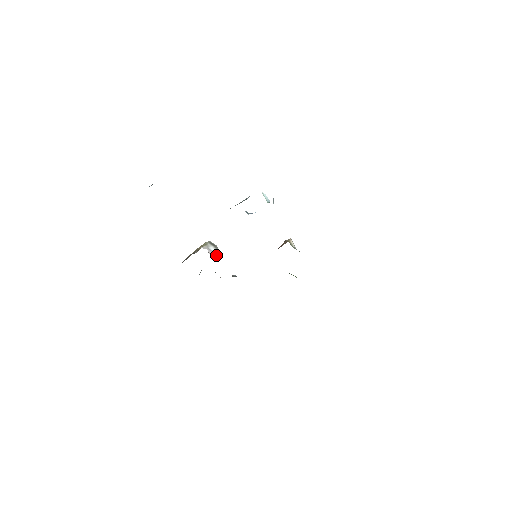
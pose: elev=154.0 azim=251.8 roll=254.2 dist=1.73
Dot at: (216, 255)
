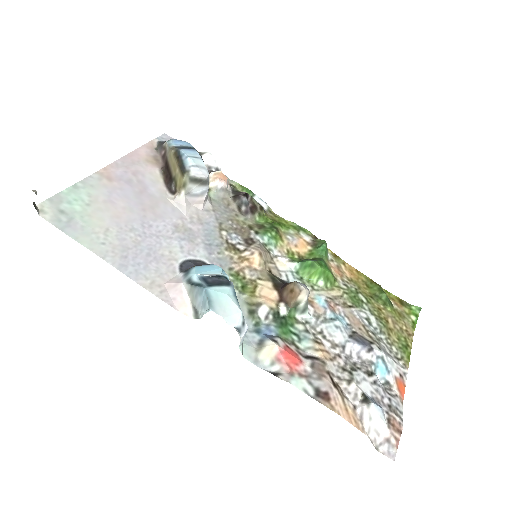
Dot at: (206, 195)
